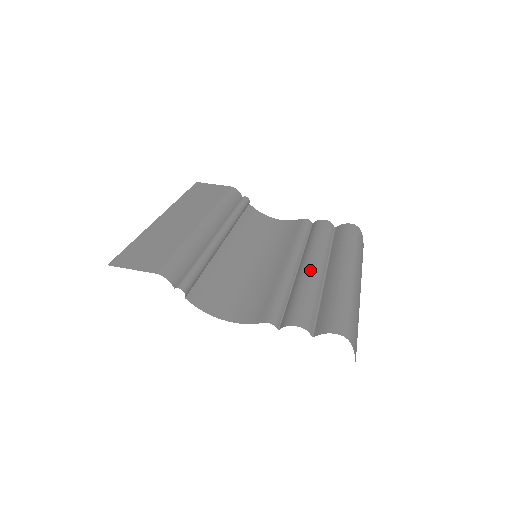
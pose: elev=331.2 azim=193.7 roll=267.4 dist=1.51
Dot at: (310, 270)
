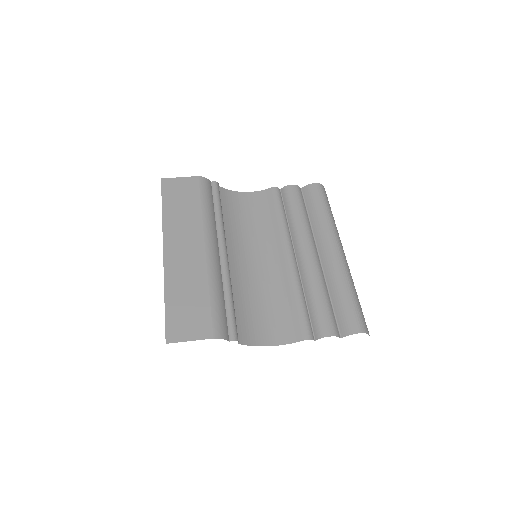
Dot at: (310, 264)
